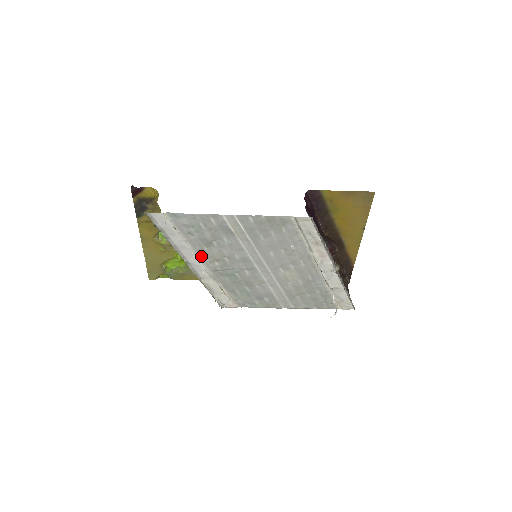
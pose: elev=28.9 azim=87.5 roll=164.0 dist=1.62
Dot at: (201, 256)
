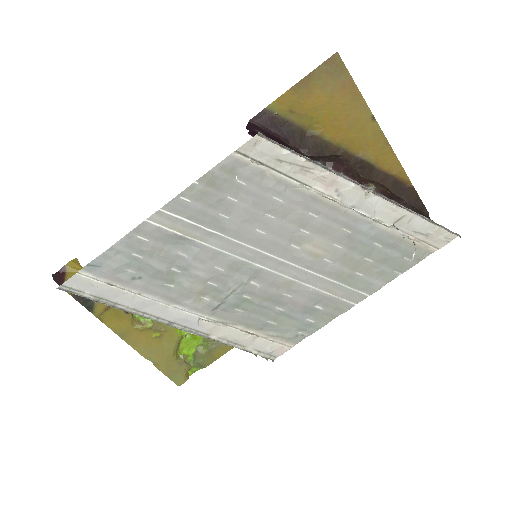
Dot at: (177, 302)
